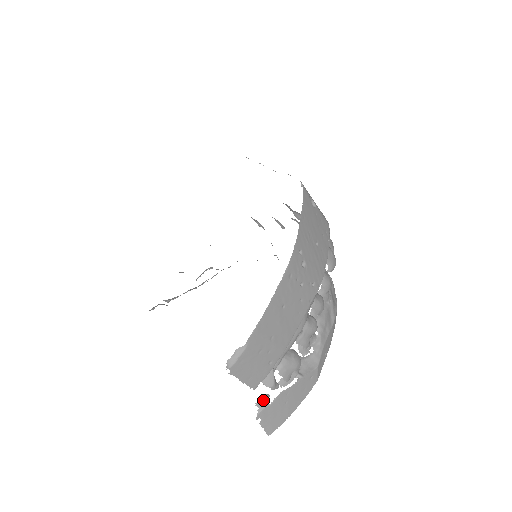
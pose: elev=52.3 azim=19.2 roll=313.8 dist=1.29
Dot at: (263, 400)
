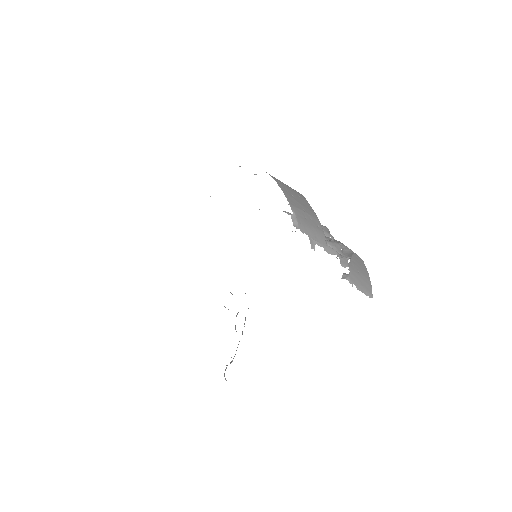
Dot at: (343, 275)
